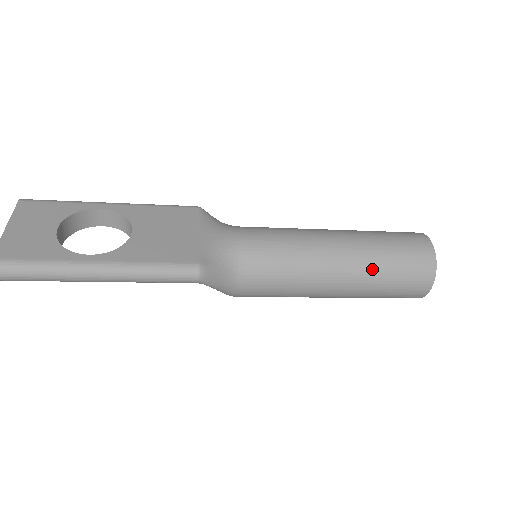
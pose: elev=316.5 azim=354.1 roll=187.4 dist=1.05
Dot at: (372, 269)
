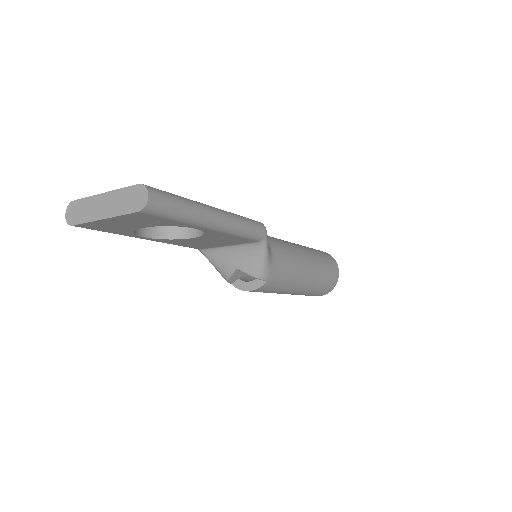
Dot at: (315, 253)
